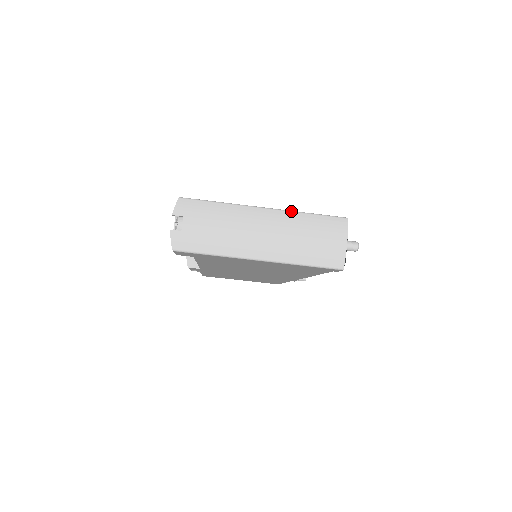
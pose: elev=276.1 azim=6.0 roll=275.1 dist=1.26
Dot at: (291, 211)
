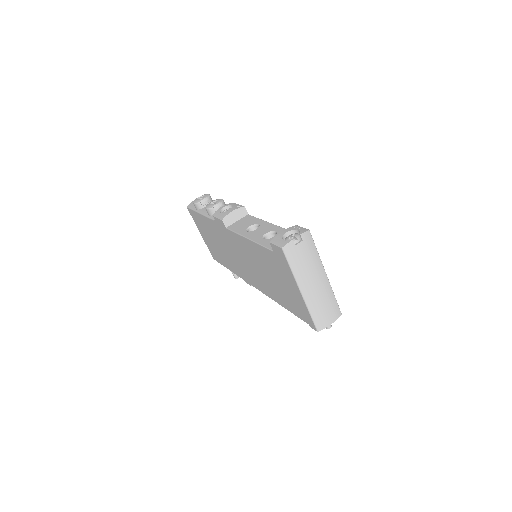
Dot at: (331, 287)
